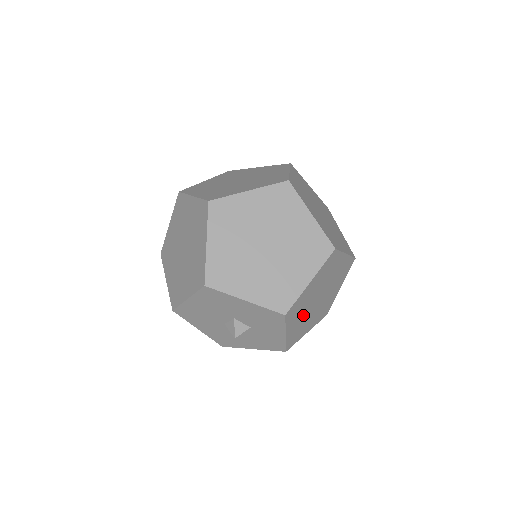
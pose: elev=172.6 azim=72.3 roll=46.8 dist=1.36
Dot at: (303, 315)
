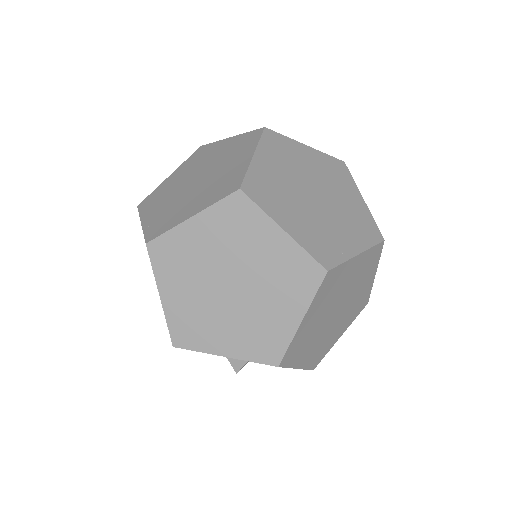
Dot at: occluded
